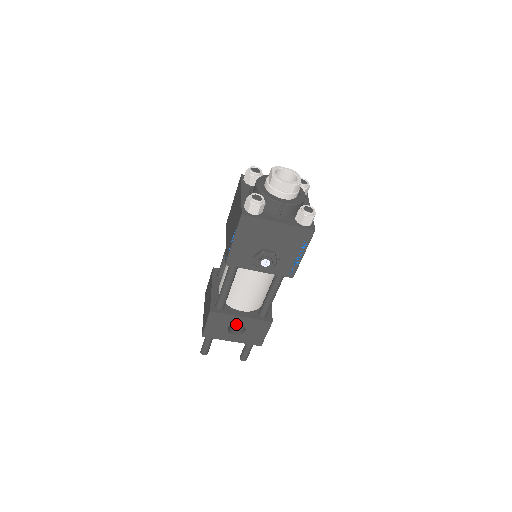
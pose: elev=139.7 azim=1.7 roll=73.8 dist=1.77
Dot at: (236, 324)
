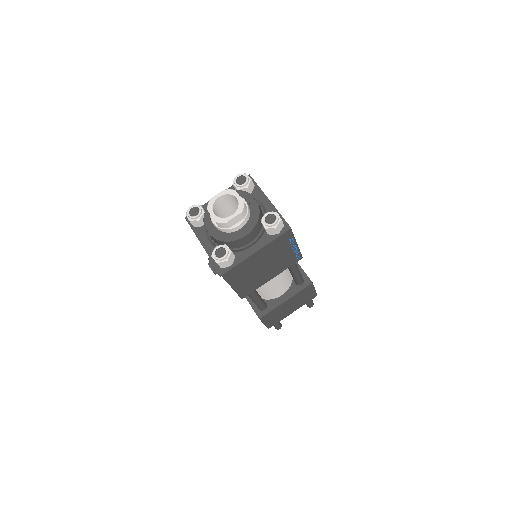
Dot at: occluded
